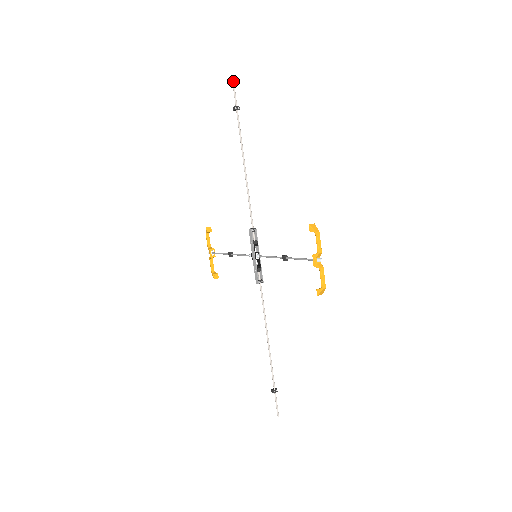
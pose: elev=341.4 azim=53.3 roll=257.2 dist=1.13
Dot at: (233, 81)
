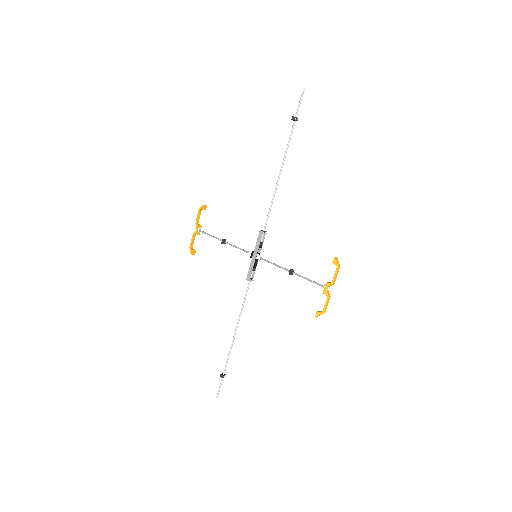
Dot at: (303, 93)
